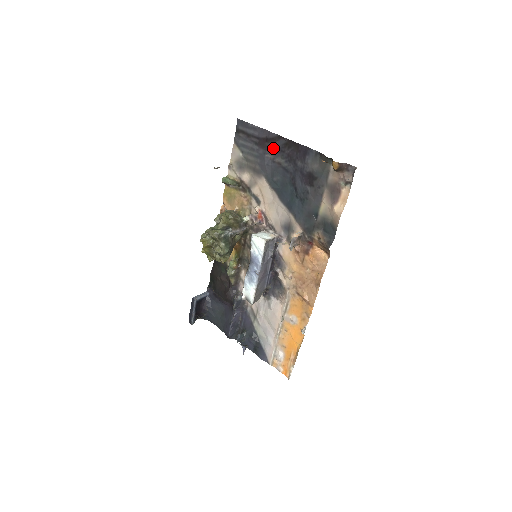
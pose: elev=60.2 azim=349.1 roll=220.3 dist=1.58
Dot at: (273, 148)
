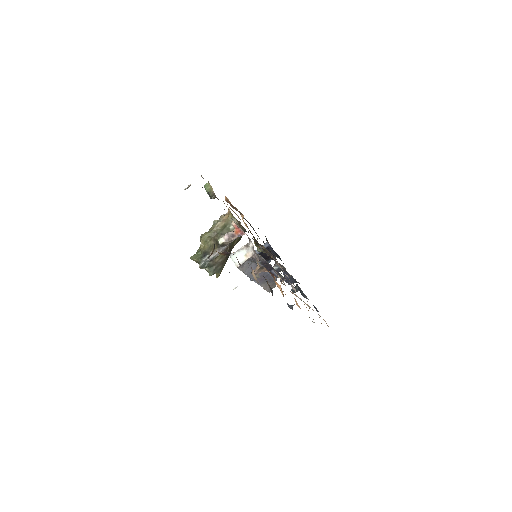
Dot at: occluded
